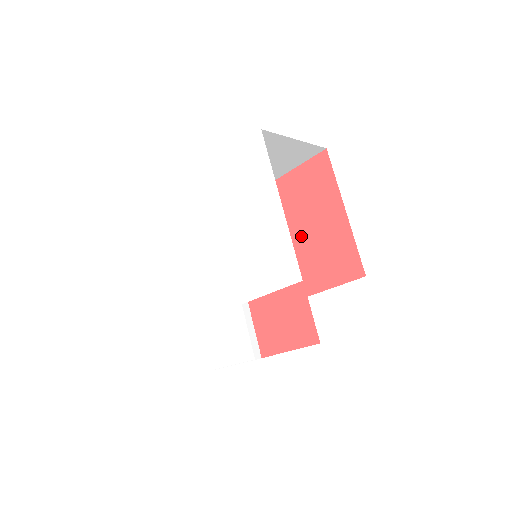
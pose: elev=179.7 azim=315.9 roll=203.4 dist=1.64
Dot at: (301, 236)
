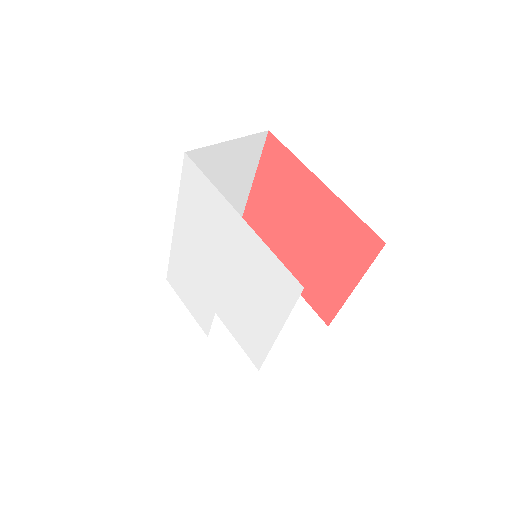
Dot at: (311, 249)
